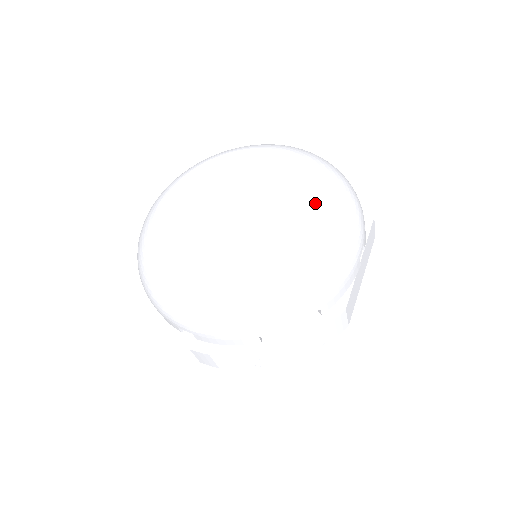
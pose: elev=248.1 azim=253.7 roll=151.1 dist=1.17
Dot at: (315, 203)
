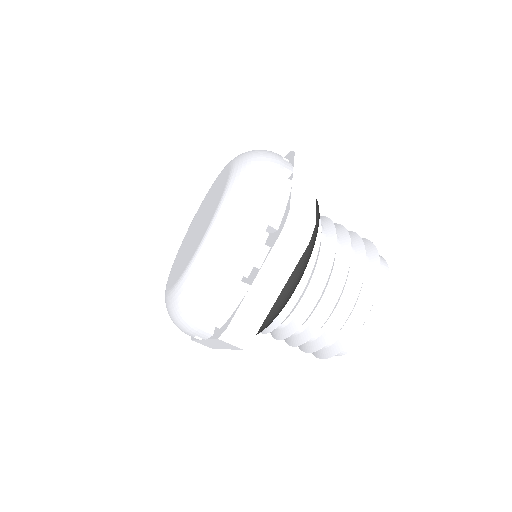
Dot at: (205, 230)
